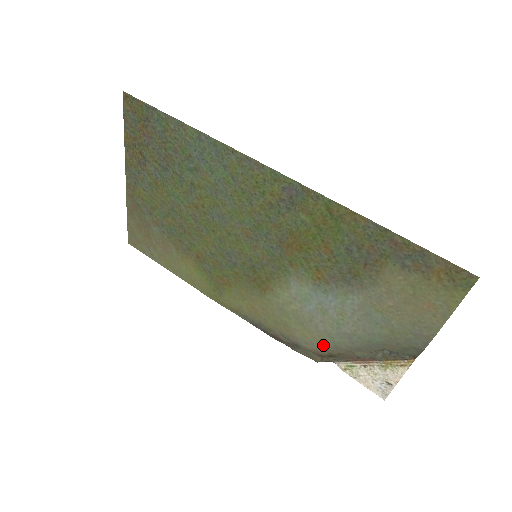
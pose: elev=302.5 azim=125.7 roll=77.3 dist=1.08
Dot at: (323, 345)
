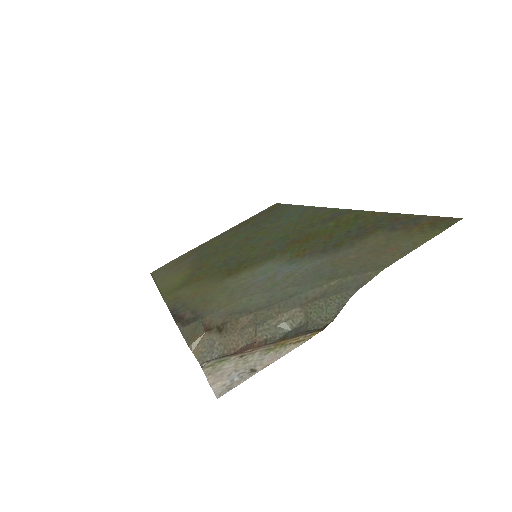
Dot at: (229, 311)
